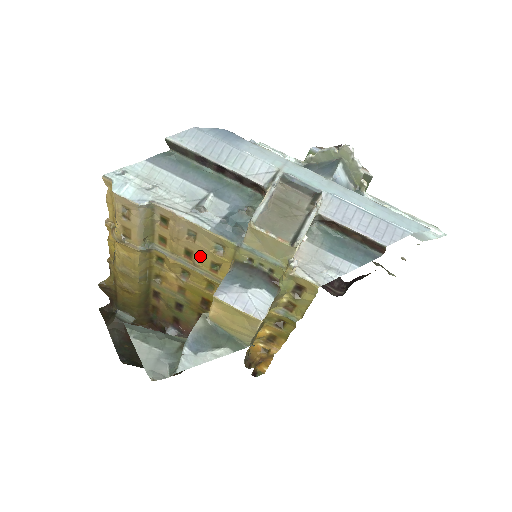
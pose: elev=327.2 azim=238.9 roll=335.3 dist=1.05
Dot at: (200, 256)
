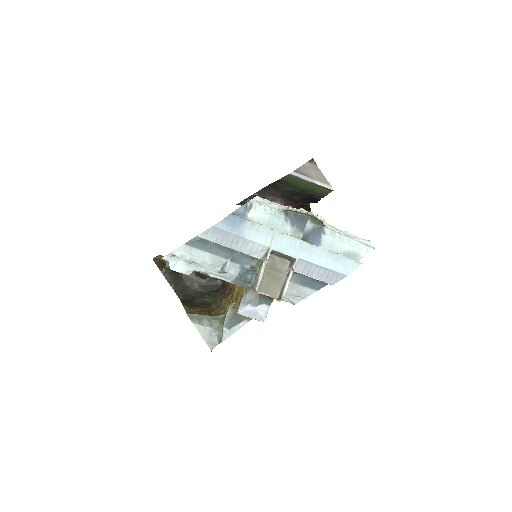
Dot at: occluded
